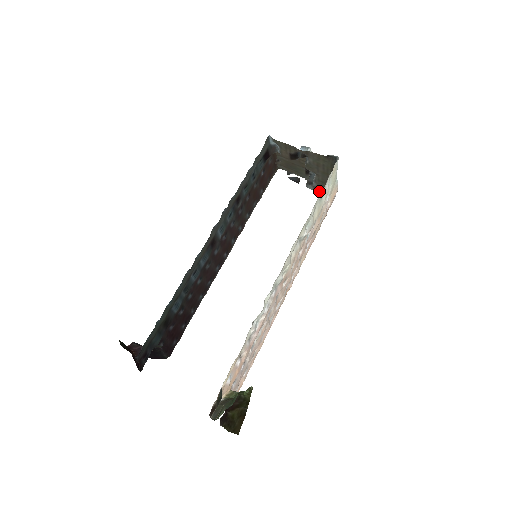
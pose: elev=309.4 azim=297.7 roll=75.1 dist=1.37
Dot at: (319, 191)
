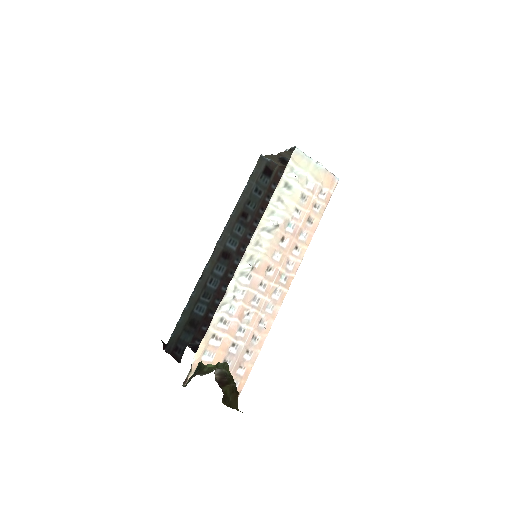
Dot at: occluded
